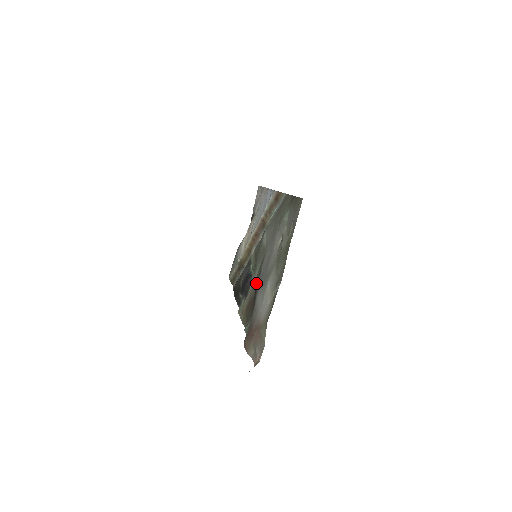
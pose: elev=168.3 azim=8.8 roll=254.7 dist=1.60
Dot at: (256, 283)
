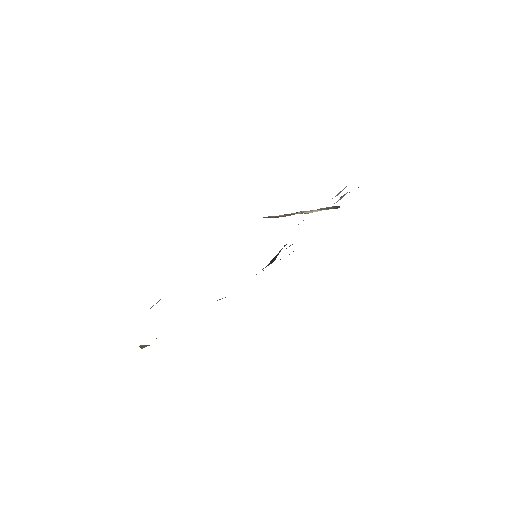
Dot at: occluded
